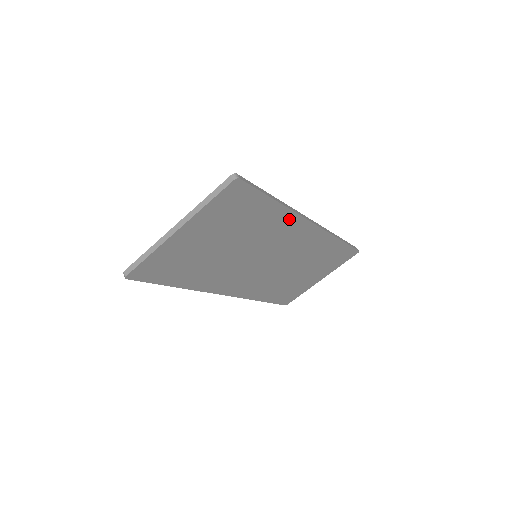
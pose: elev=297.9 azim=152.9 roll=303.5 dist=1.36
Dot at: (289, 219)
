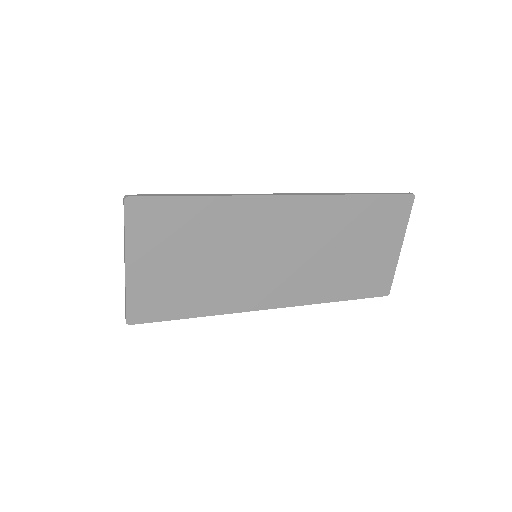
Dot at: (241, 205)
